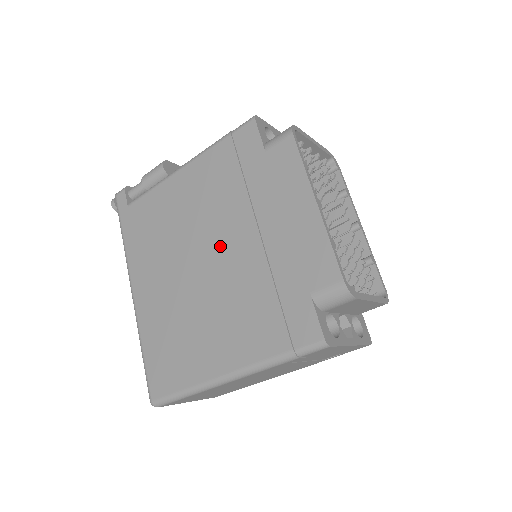
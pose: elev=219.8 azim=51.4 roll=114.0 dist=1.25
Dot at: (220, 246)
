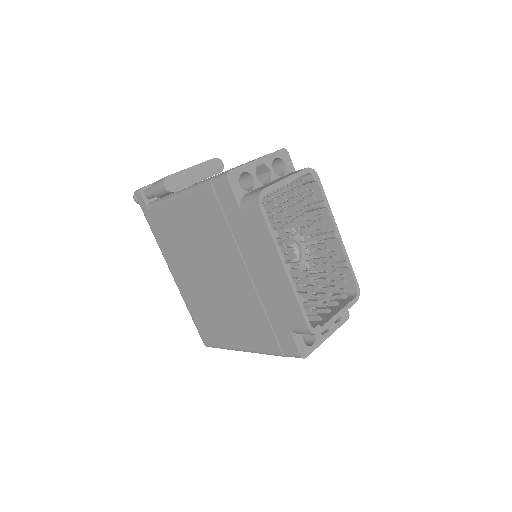
Dot at: (223, 271)
